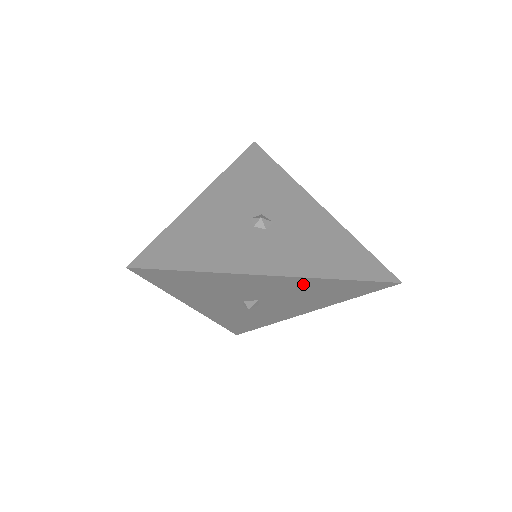
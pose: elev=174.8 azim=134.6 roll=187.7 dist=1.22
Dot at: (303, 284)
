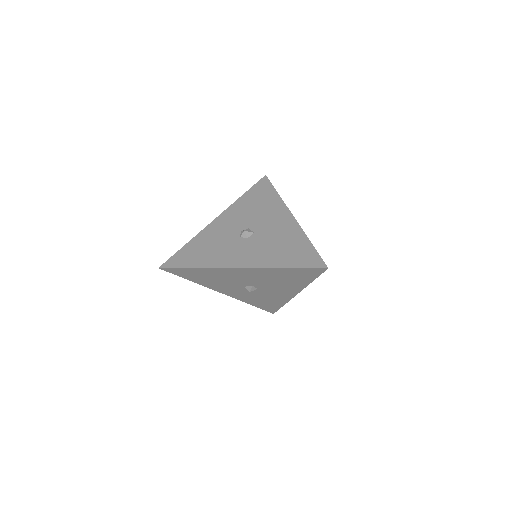
Dot at: (265, 273)
